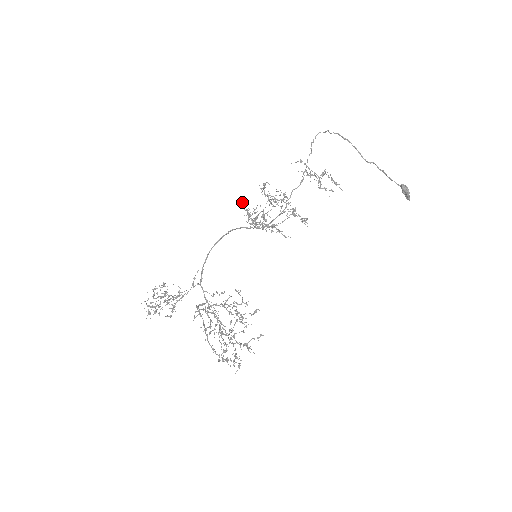
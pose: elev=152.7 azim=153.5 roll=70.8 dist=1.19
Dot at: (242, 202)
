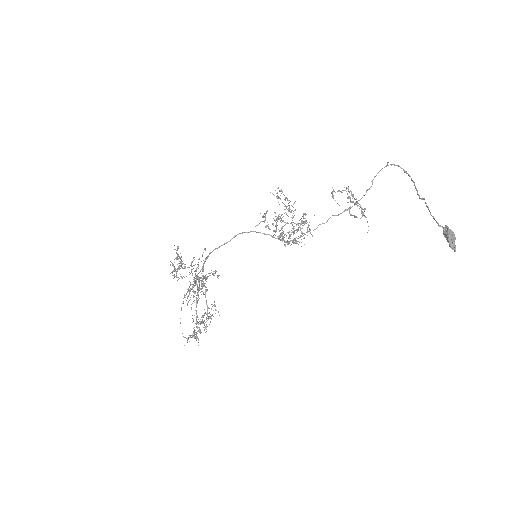
Dot at: (281, 215)
